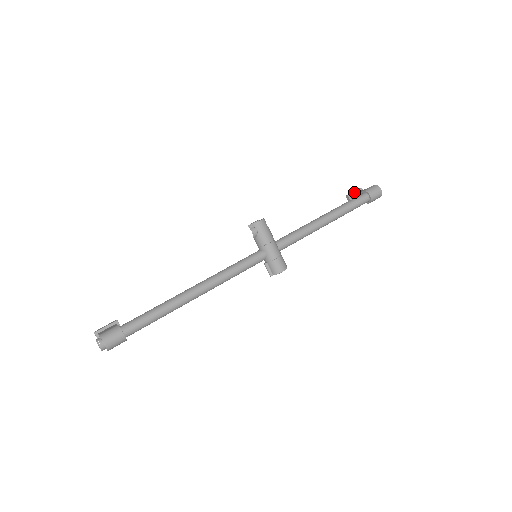
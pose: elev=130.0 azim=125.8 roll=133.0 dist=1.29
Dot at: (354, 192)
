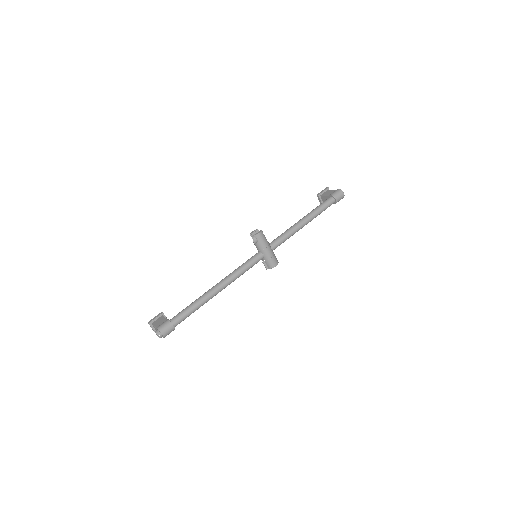
Dot at: (323, 192)
